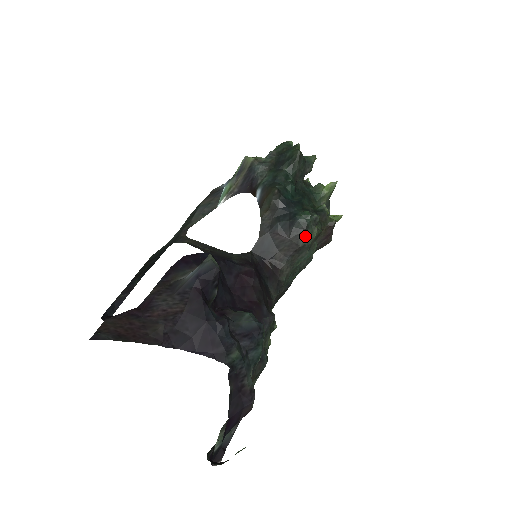
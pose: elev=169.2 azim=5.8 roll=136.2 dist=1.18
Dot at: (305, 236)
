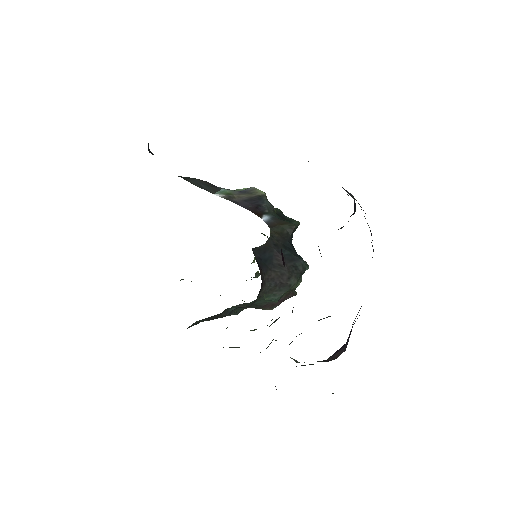
Dot at: (297, 278)
